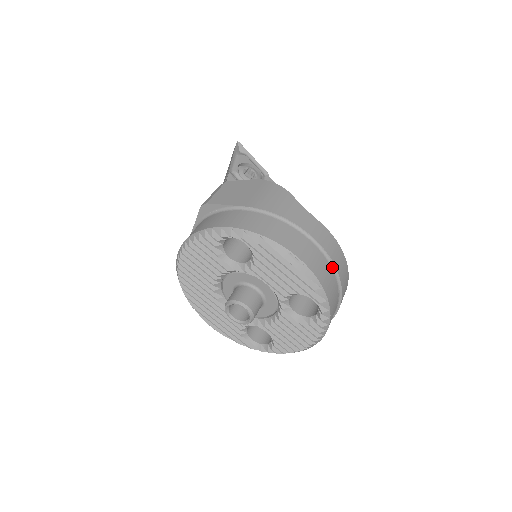
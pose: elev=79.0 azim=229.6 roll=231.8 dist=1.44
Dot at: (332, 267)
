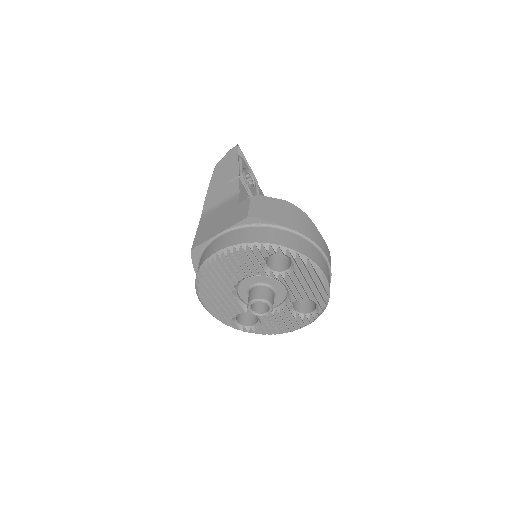
Dot at: occluded
